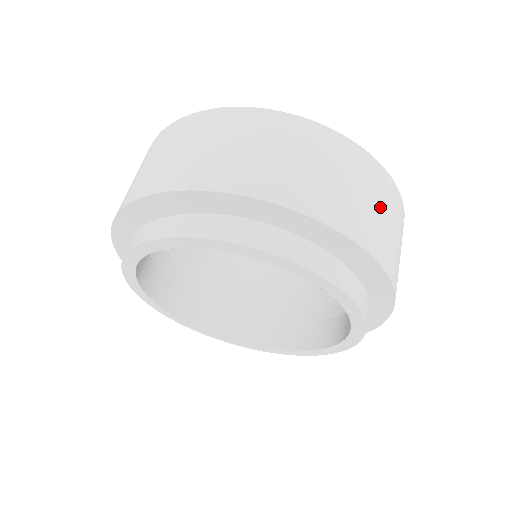
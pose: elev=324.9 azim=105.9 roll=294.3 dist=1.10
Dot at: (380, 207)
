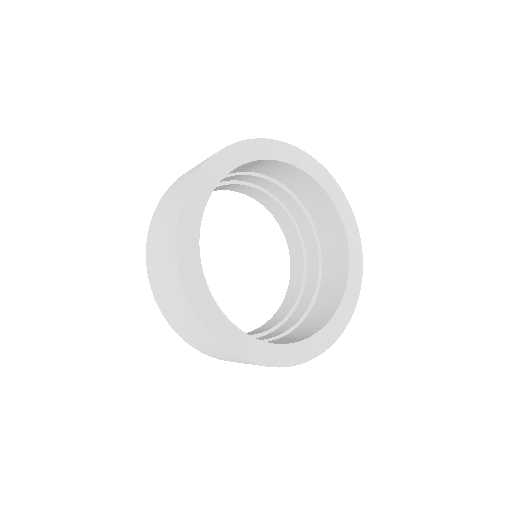
Dot at: (241, 362)
